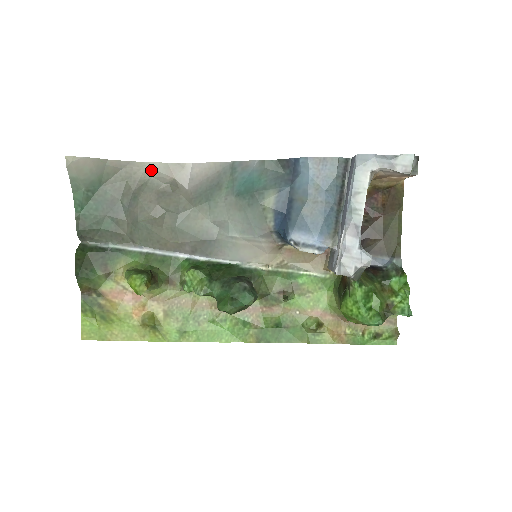
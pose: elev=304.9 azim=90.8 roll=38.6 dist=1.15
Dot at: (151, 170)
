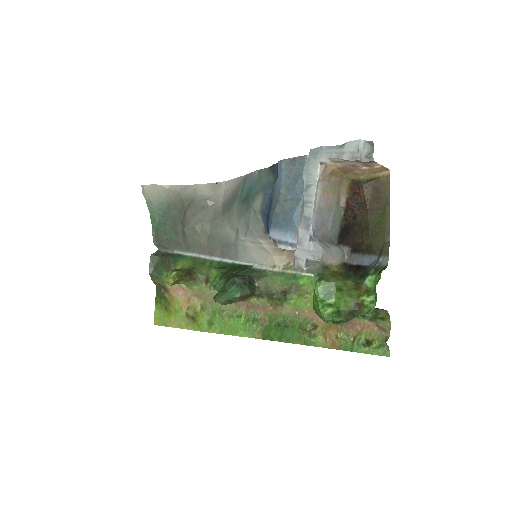
Dot at: (198, 190)
